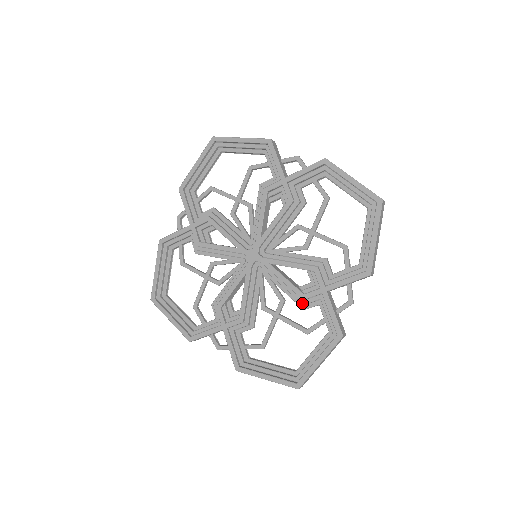
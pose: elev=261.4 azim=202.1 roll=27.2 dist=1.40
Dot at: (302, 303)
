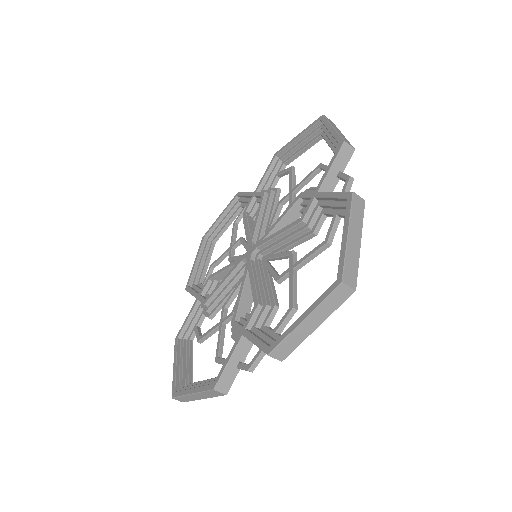
Dot at: (305, 227)
